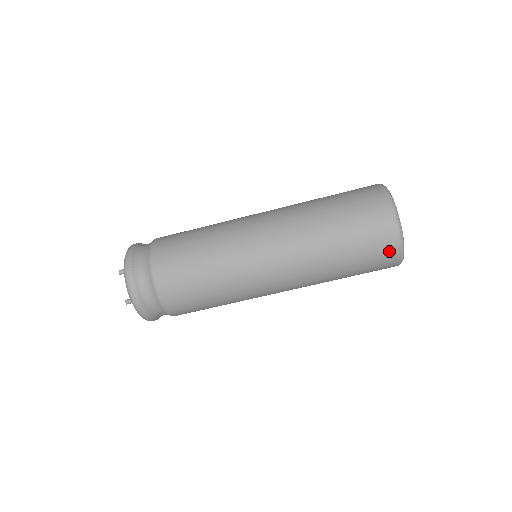
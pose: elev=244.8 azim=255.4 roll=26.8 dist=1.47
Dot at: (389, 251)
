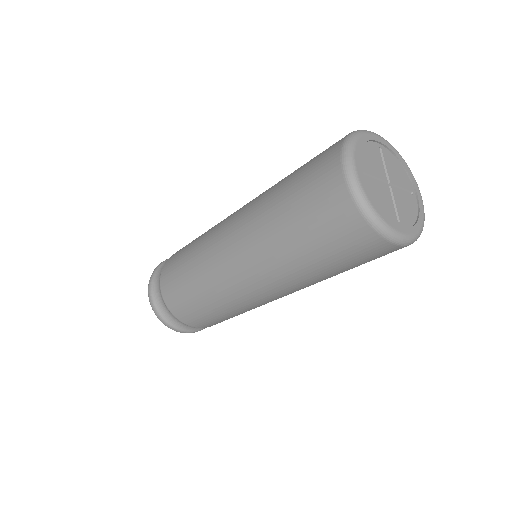
Dot at: (380, 249)
